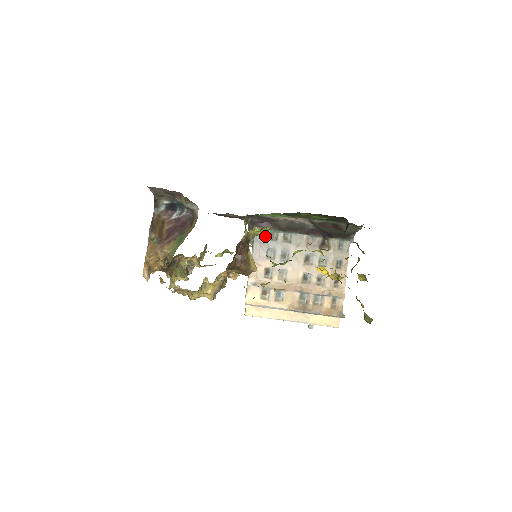
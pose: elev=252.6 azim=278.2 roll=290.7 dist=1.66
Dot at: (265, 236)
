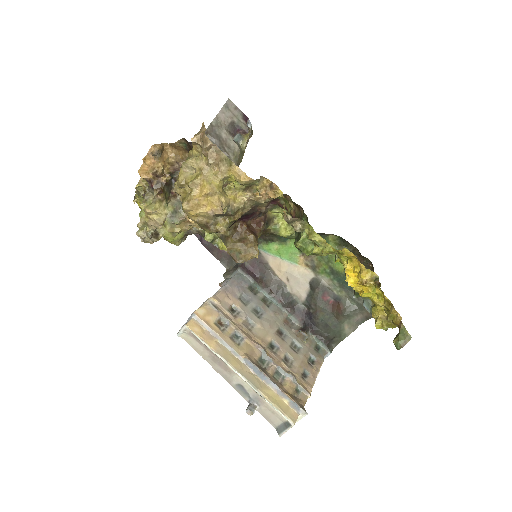
Dot at: (246, 283)
